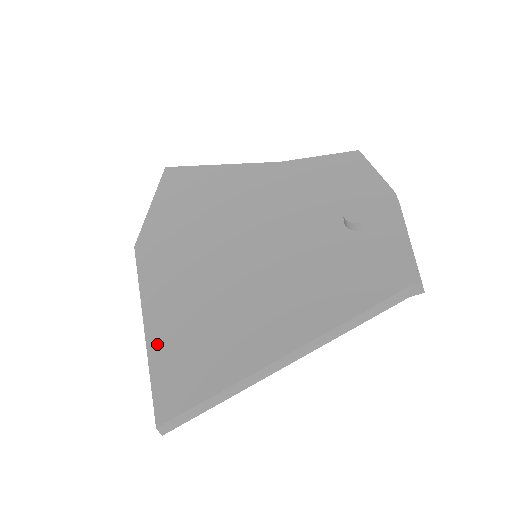
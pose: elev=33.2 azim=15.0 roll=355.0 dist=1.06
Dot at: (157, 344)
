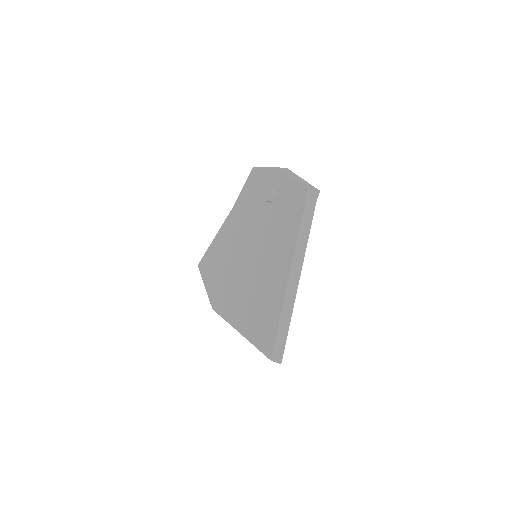
Dot at: (248, 332)
